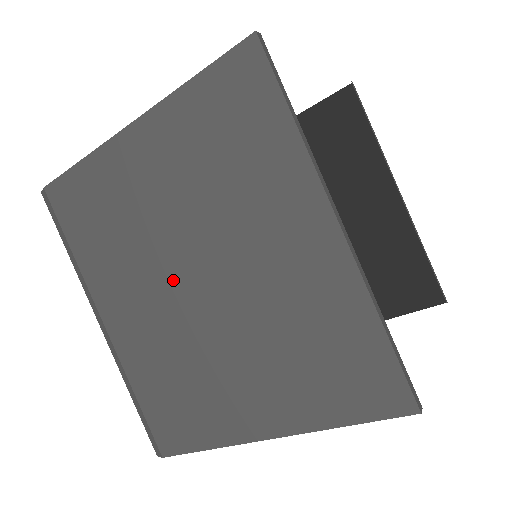
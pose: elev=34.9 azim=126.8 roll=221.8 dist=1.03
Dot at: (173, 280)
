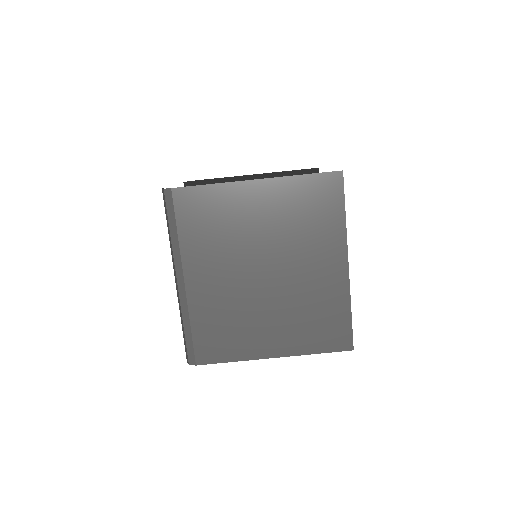
Dot at: (248, 268)
